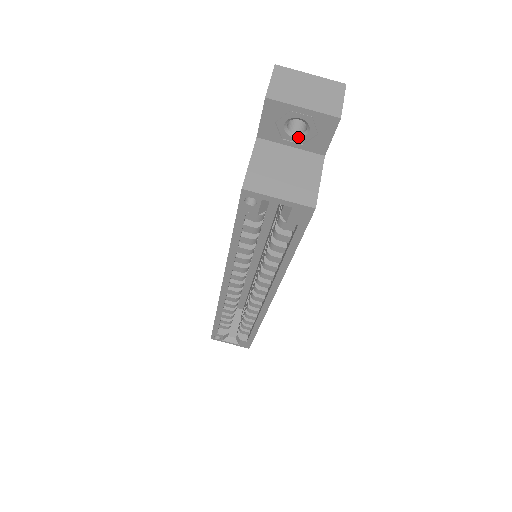
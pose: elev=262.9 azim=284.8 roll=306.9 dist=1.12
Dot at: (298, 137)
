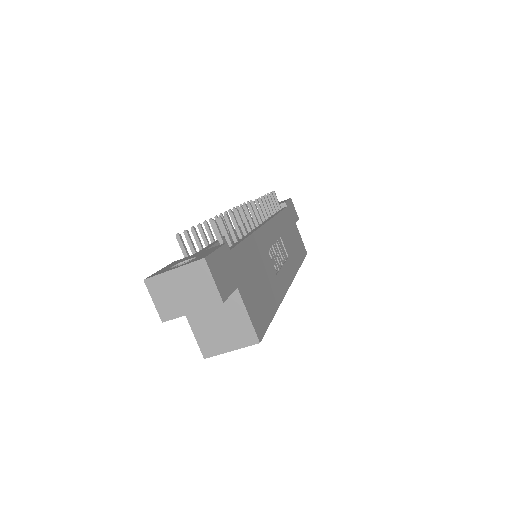
Dot at: occluded
